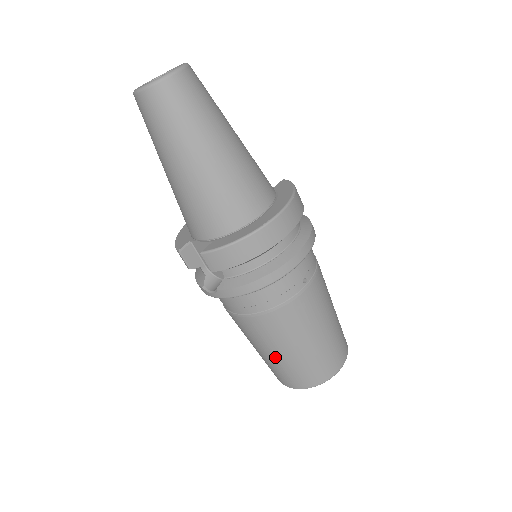
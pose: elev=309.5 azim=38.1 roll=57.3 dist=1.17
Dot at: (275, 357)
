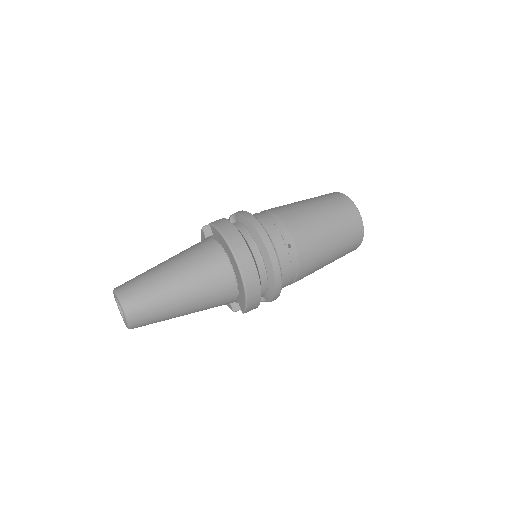
Dot at: occluded
